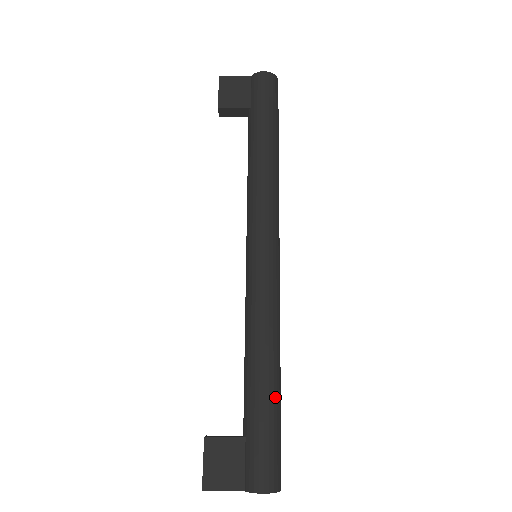
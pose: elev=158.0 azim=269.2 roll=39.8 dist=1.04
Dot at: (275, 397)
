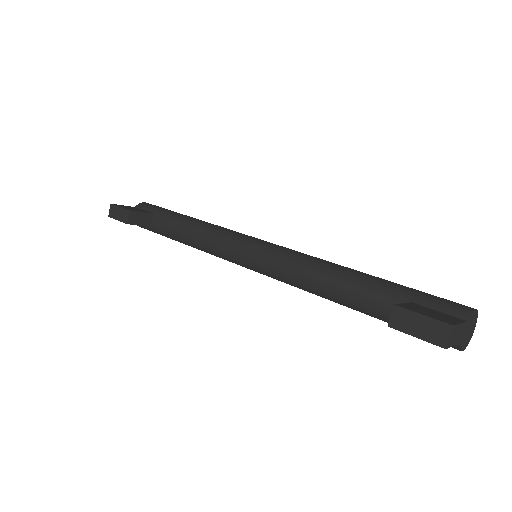
Dot at: occluded
